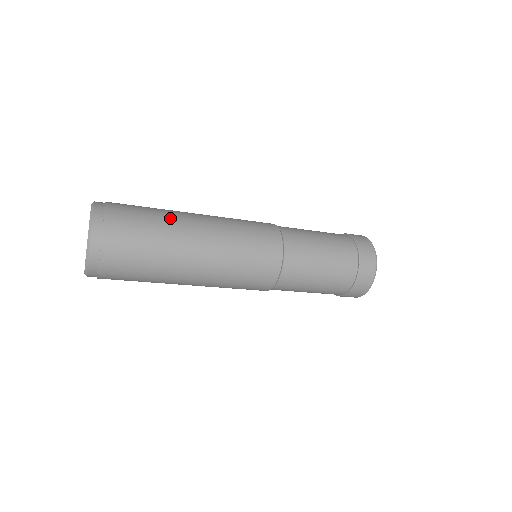
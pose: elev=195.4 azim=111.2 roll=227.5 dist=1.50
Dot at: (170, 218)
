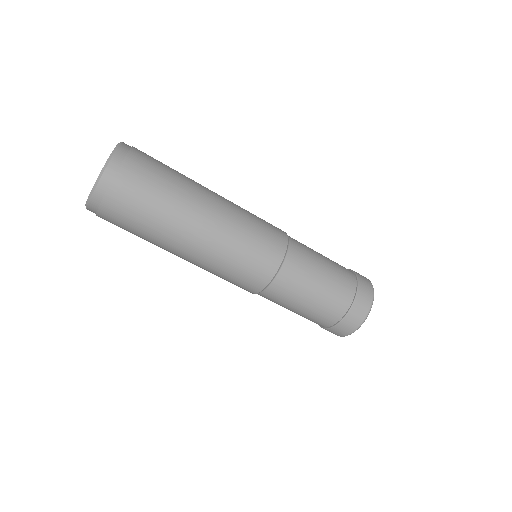
Dot at: occluded
